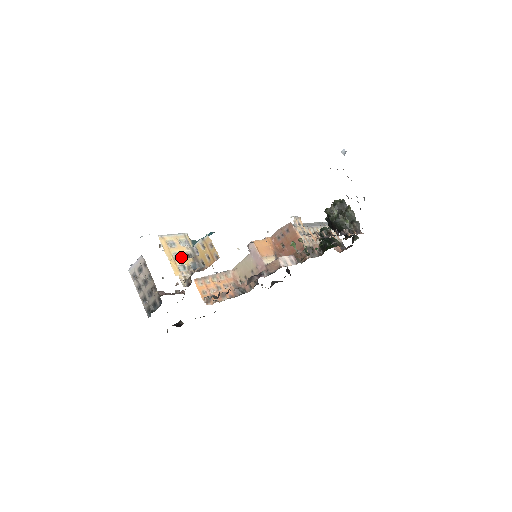
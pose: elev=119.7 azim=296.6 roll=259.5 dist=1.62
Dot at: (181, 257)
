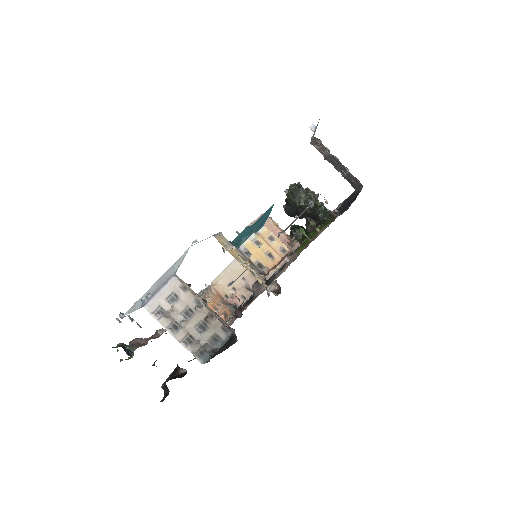
Dot at: (242, 261)
